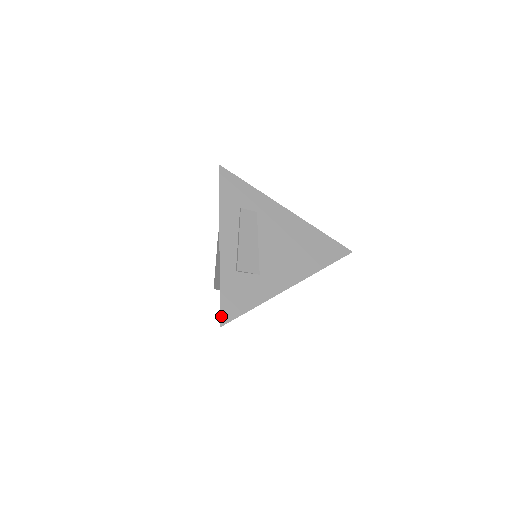
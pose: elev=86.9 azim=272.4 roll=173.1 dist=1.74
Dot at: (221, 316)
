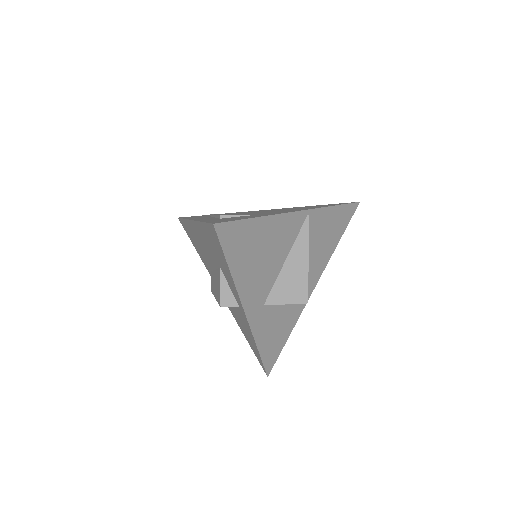
Dot at: occluded
